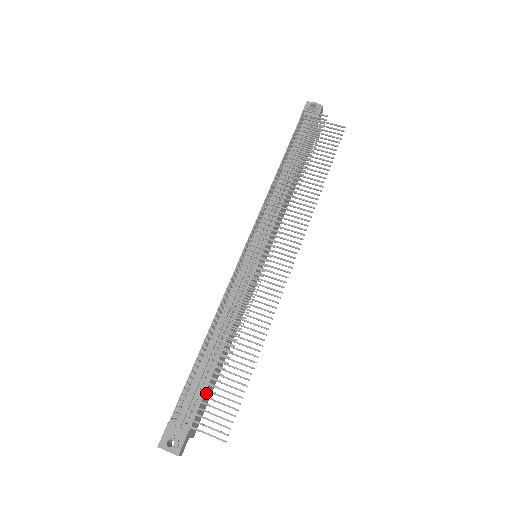
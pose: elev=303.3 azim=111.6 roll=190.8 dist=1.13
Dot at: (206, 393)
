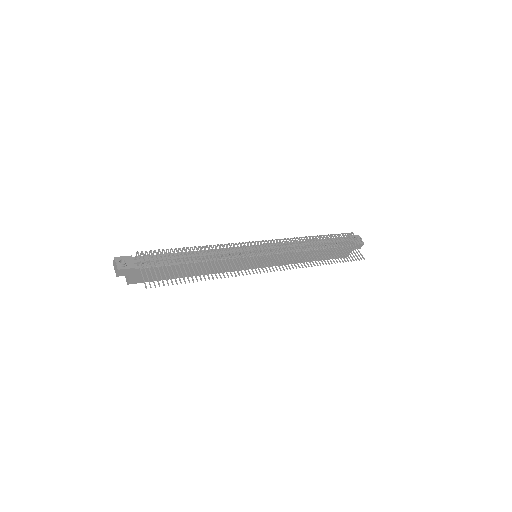
Dot at: occluded
